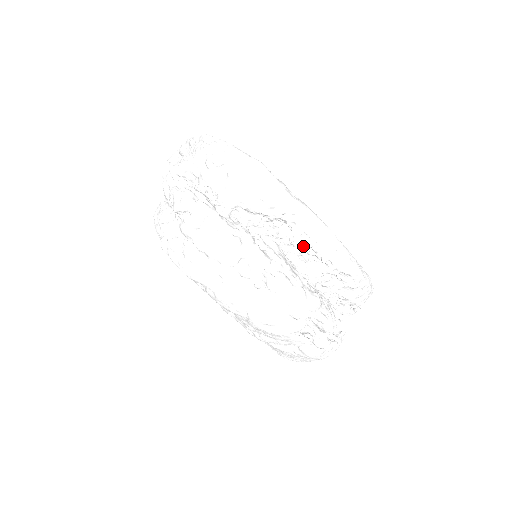
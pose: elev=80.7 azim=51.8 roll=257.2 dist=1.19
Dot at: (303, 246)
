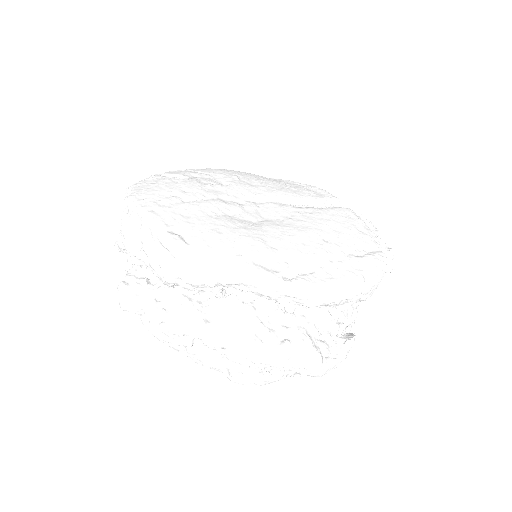
Dot at: (254, 300)
